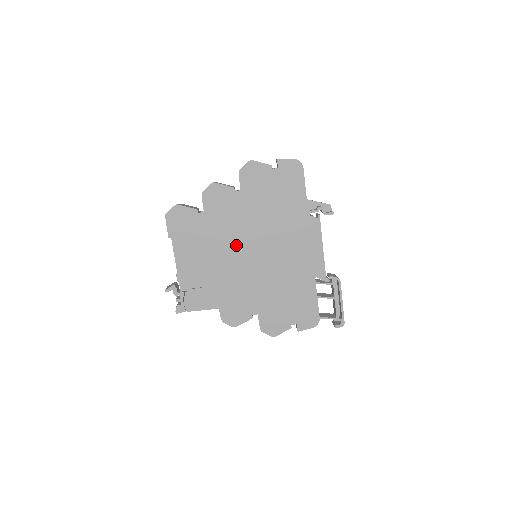
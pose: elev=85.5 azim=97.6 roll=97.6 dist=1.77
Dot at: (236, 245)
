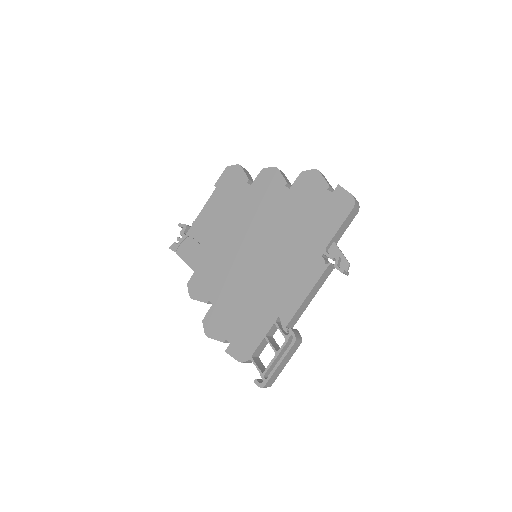
Dot at: (248, 231)
